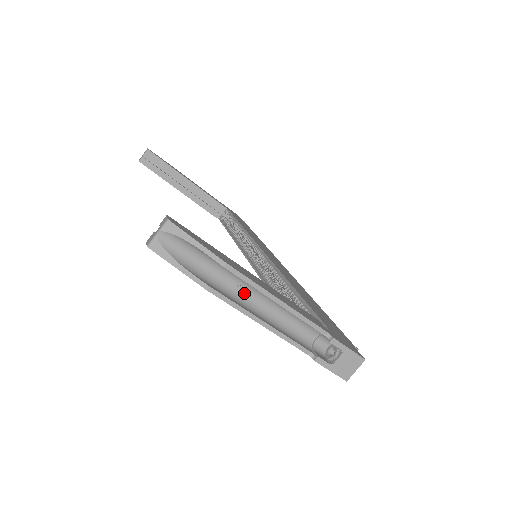
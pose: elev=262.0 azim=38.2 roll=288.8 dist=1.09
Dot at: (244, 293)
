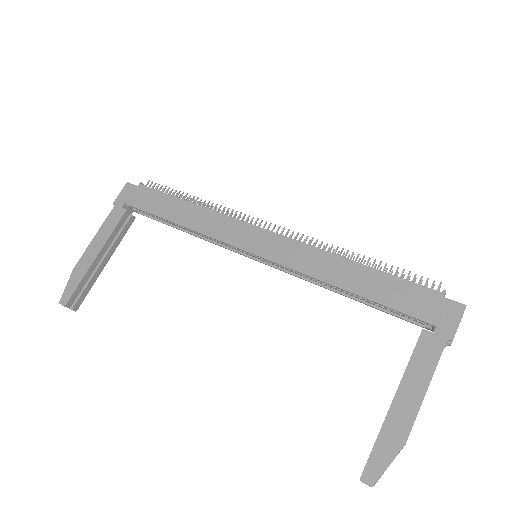
Dot at: occluded
